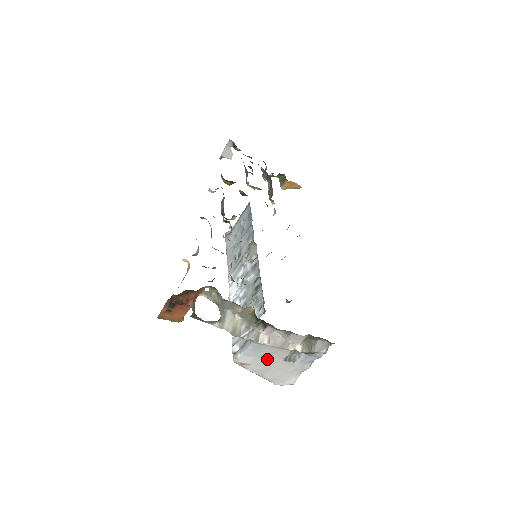
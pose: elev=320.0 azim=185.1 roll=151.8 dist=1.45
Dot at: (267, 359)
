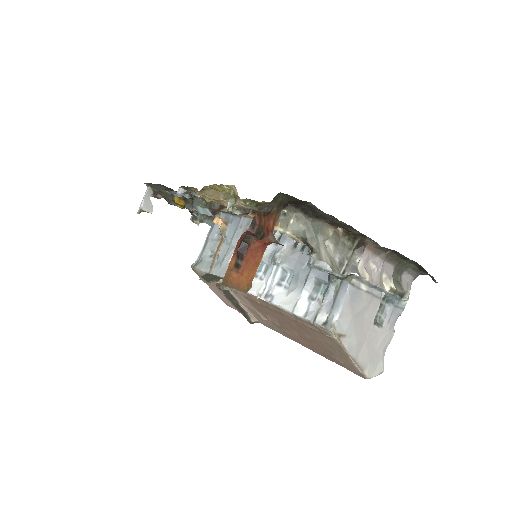
Dot at: (360, 322)
